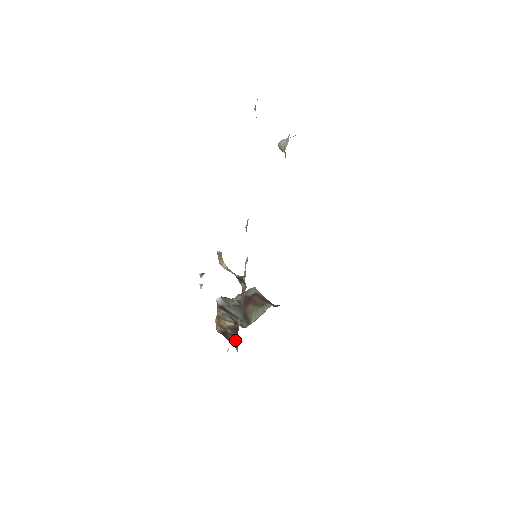
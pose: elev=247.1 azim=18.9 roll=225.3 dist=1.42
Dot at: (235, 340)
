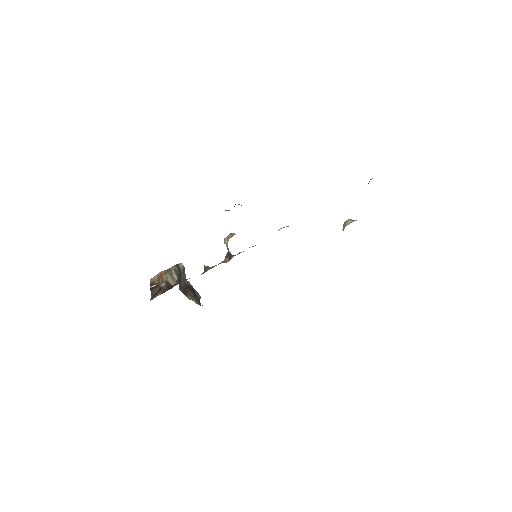
Dot at: (161, 292)
